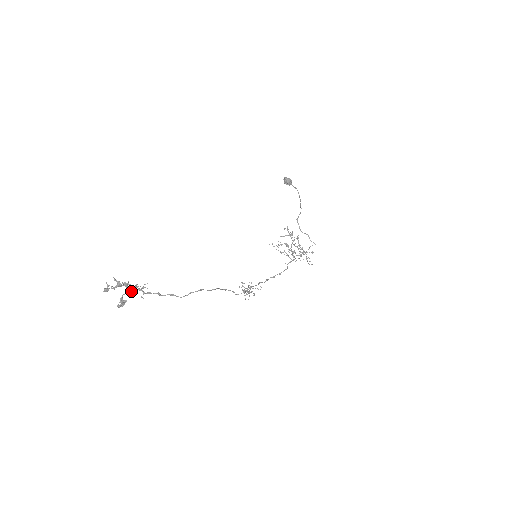
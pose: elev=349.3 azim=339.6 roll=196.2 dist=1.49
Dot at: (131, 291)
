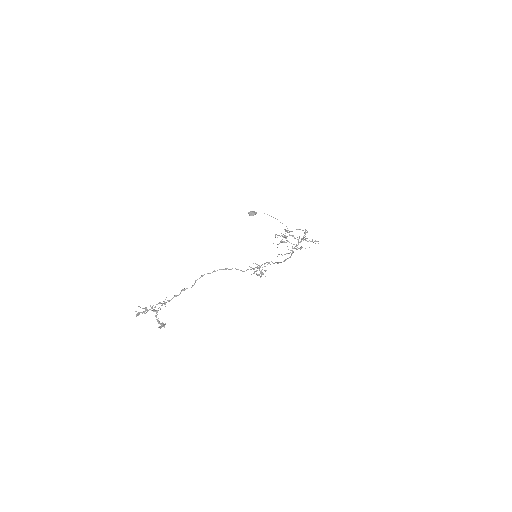
Dot at: occluded
